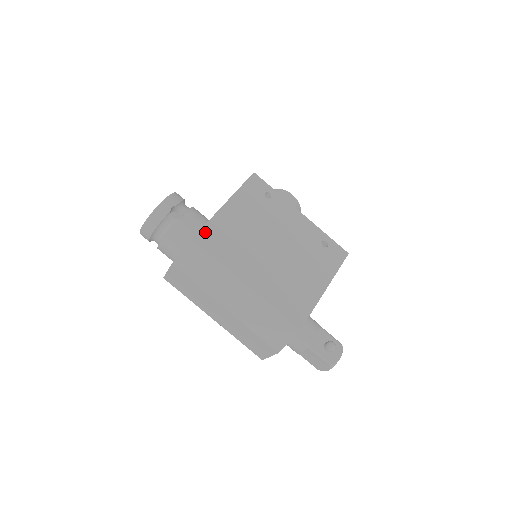
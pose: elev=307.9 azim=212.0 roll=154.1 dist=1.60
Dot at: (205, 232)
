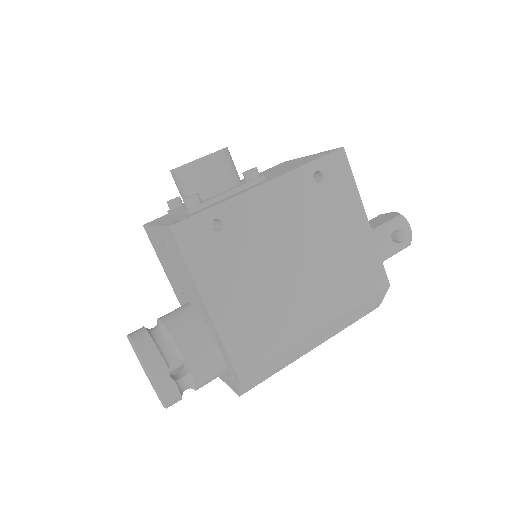
Dot at: (237, 358)
